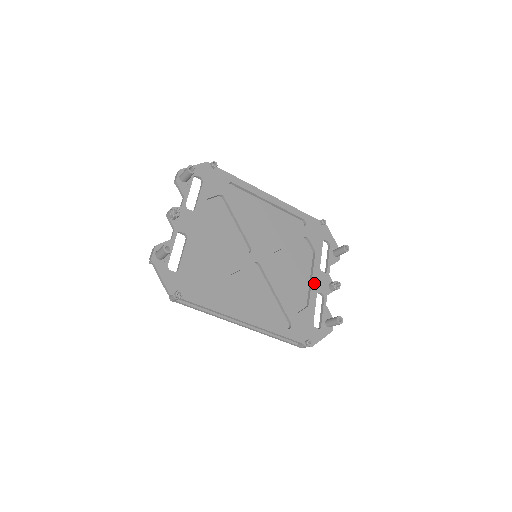
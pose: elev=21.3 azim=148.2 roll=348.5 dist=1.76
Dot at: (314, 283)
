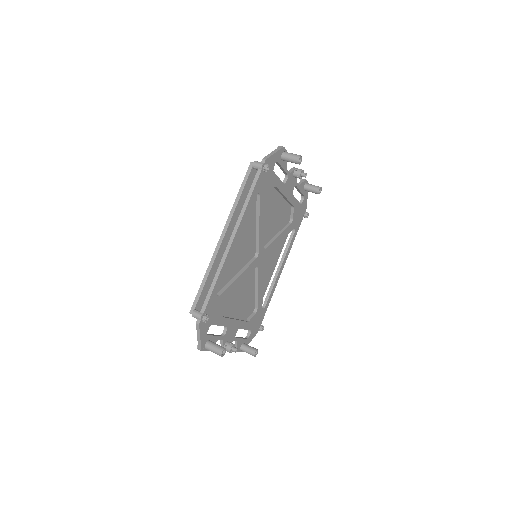
Dot at: (288, 196)
